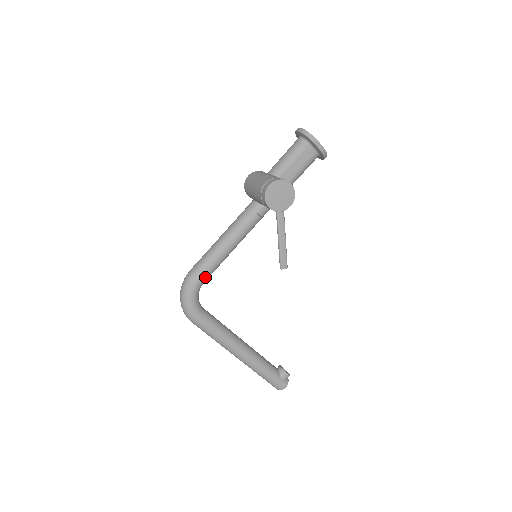
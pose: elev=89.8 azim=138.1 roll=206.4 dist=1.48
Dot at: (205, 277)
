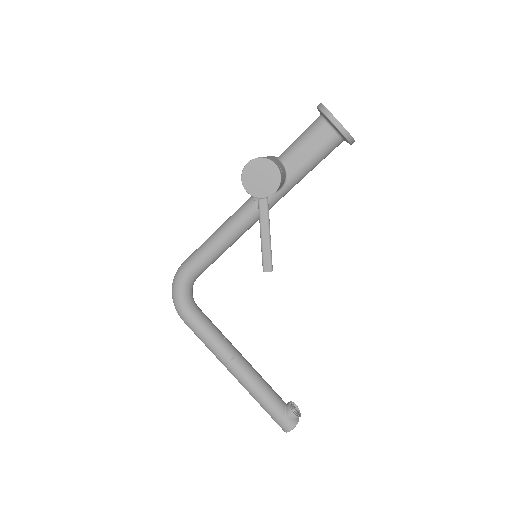
Dot at: (195, 270)
